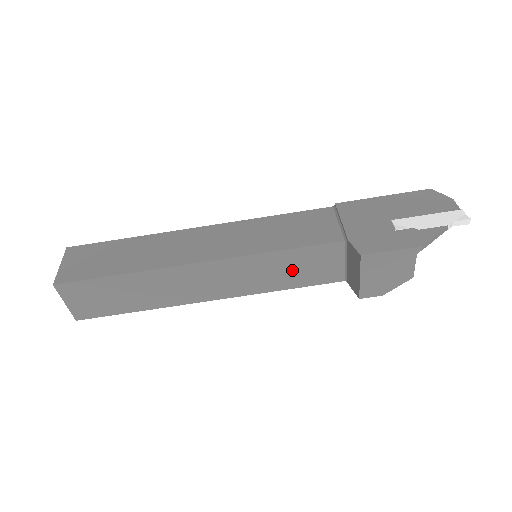
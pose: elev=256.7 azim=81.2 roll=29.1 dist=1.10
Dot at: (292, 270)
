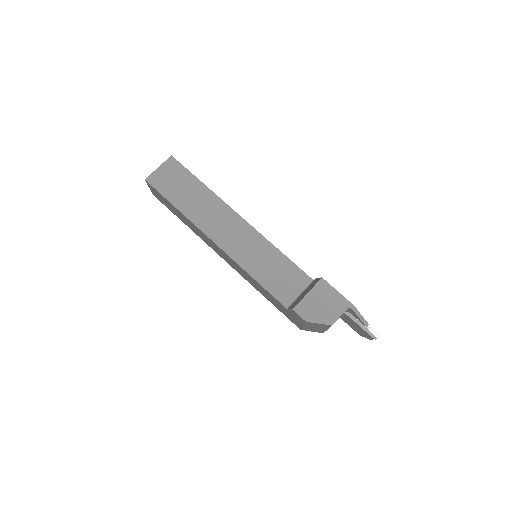
Dot at: (271, 269)
